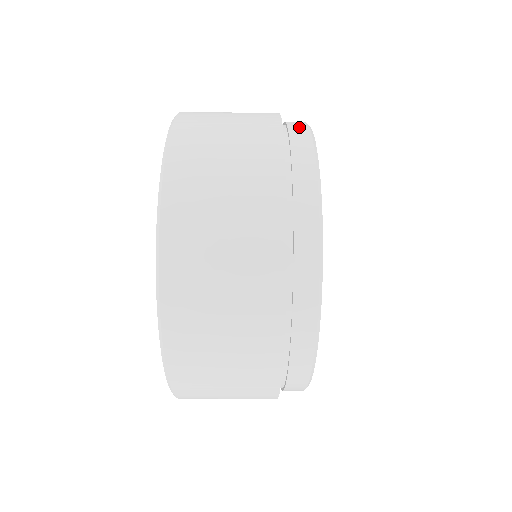
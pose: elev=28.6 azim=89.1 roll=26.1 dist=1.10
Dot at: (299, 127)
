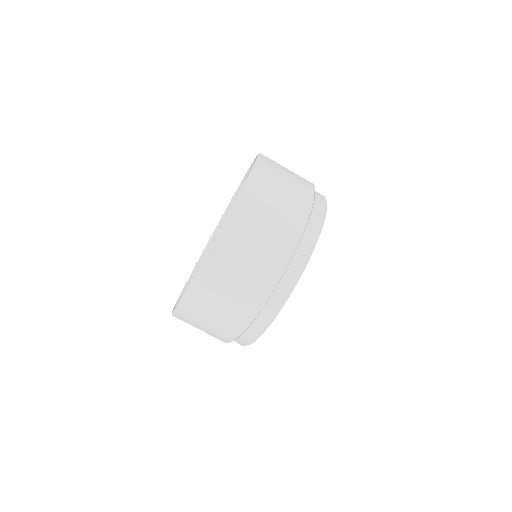
Dot at: occluded
